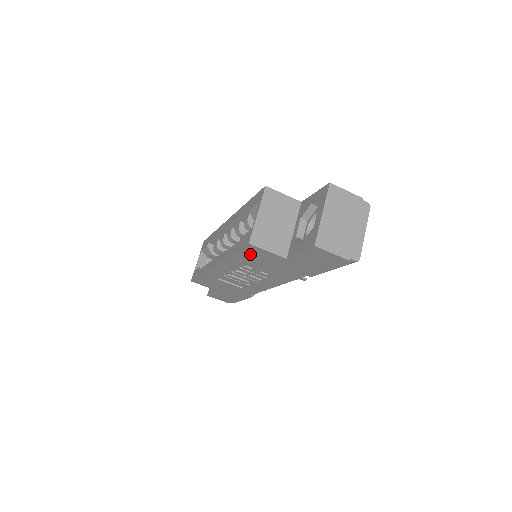
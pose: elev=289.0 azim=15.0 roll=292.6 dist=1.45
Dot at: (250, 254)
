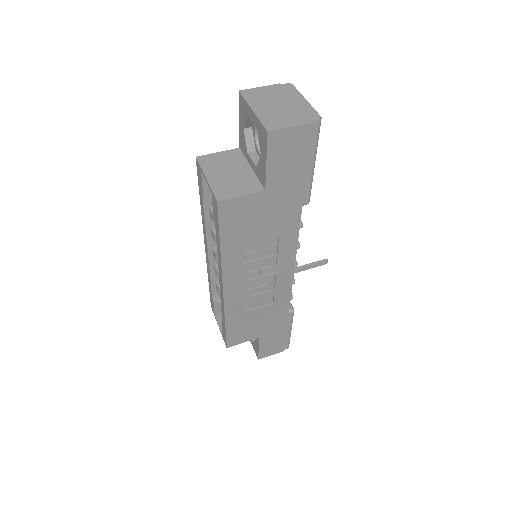
Dot at: (232, 223)
